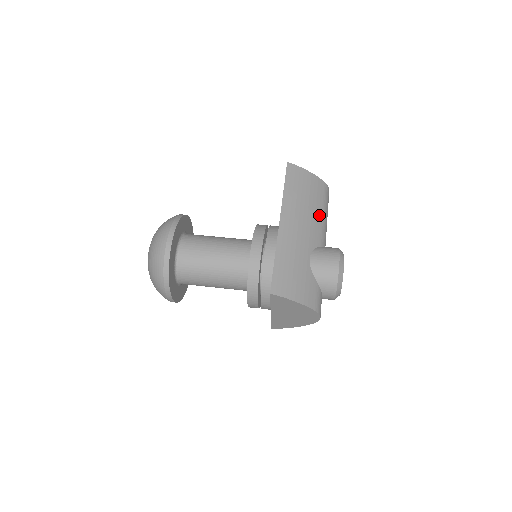
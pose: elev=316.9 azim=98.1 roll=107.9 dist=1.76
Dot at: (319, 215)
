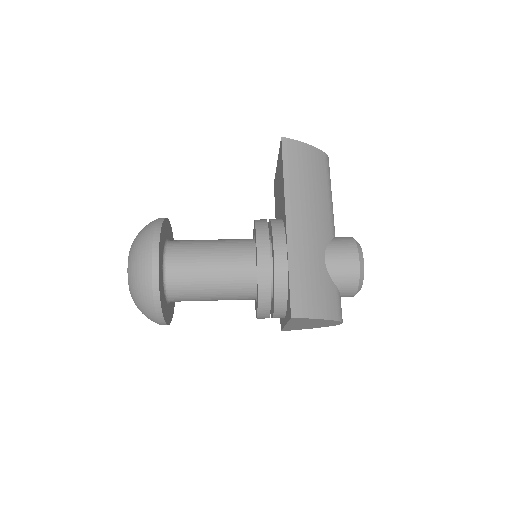
Dot at: (325, 199)
